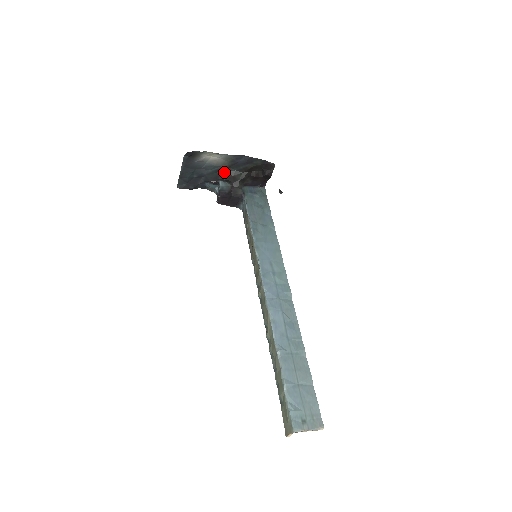
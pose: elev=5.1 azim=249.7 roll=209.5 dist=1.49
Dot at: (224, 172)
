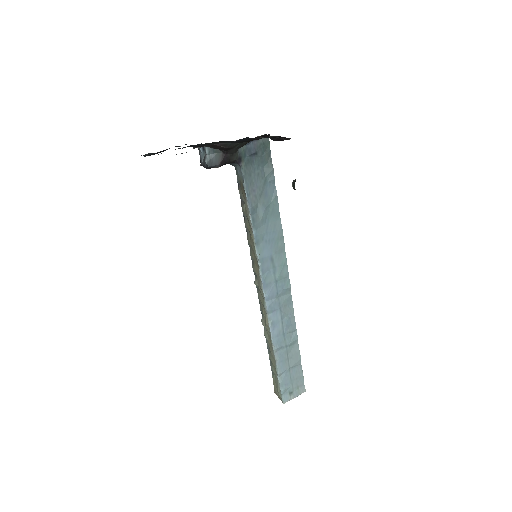
Dot at: (213, 143)
